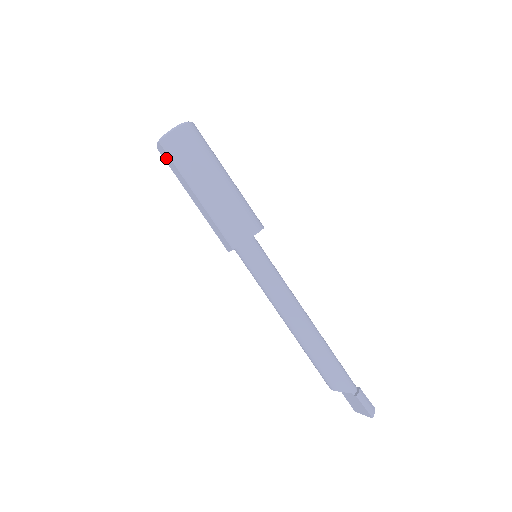
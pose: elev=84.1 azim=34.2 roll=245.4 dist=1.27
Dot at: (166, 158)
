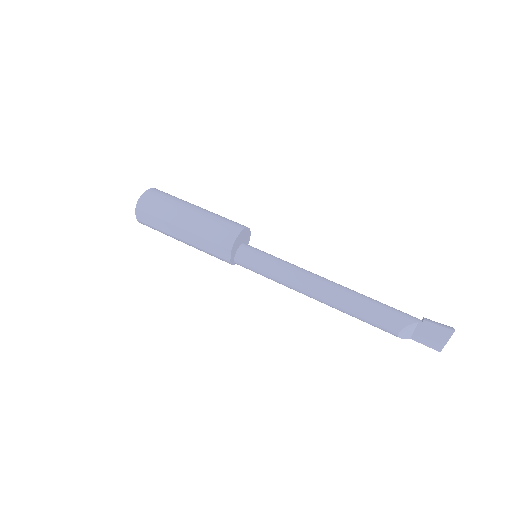
Dot at: (146, 219)
